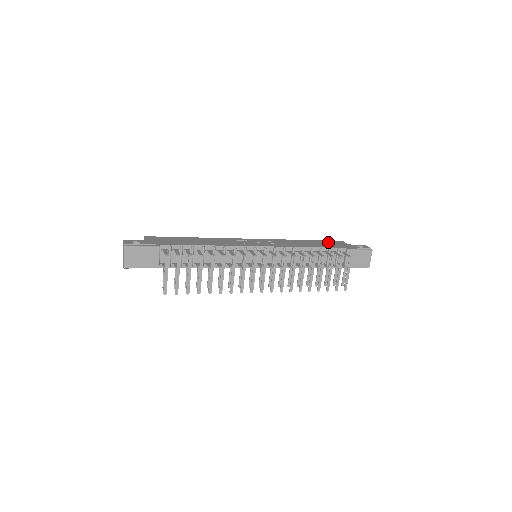
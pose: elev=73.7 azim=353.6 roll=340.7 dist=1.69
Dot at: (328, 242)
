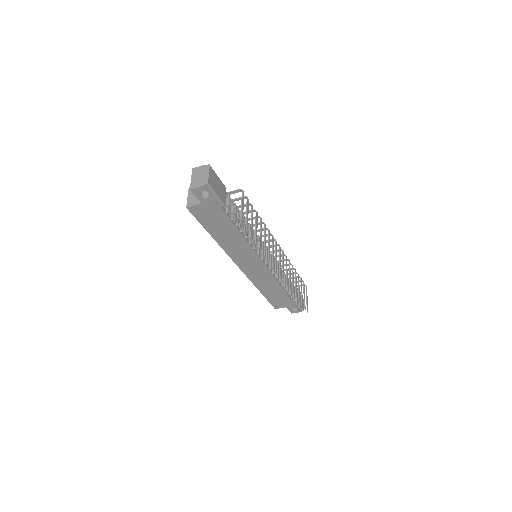
Dot at: occluded
